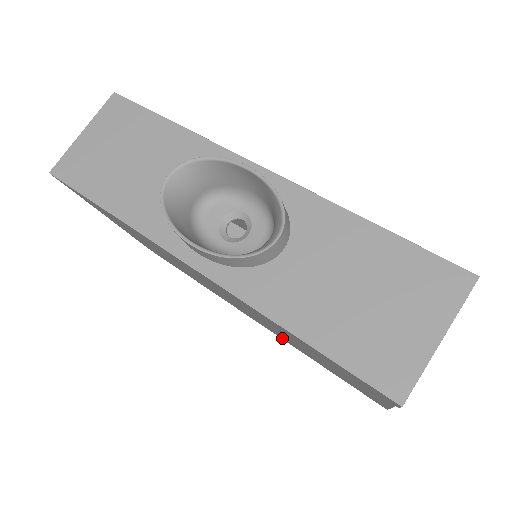
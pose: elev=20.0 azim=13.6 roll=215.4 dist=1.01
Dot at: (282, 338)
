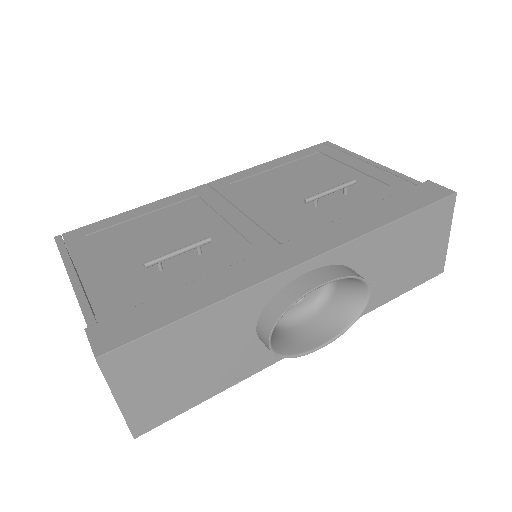
Dot at: occluded
